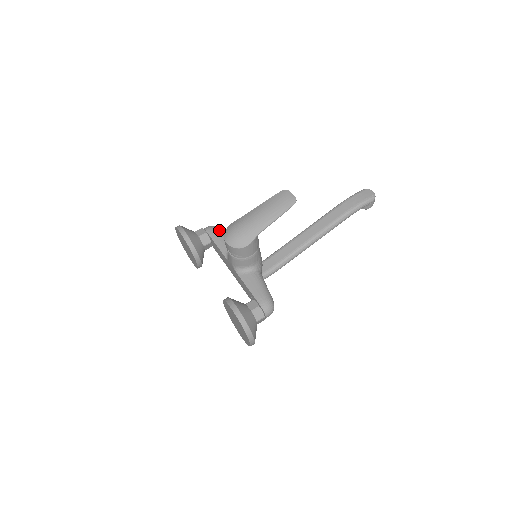
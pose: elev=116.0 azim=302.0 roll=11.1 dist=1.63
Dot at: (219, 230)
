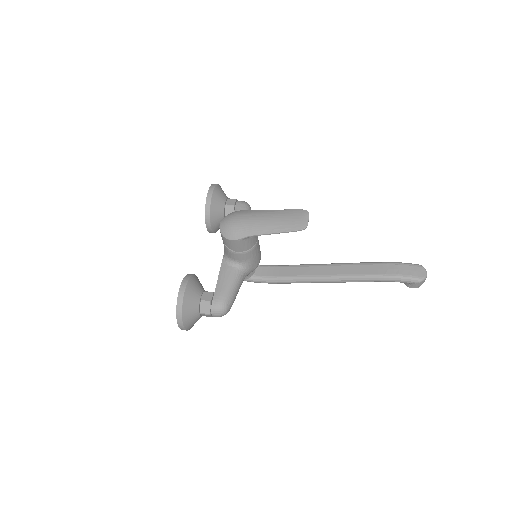
Dot at: occluded
